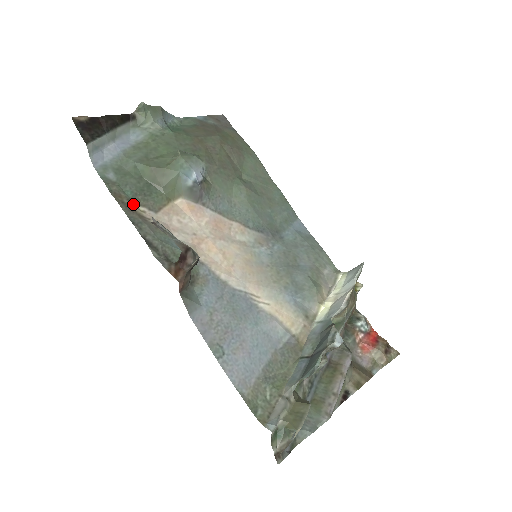
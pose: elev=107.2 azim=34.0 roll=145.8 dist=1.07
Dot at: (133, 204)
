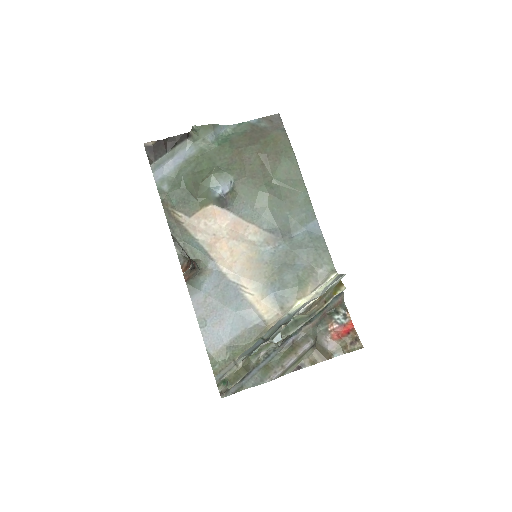
Dot at: (175, 211)
